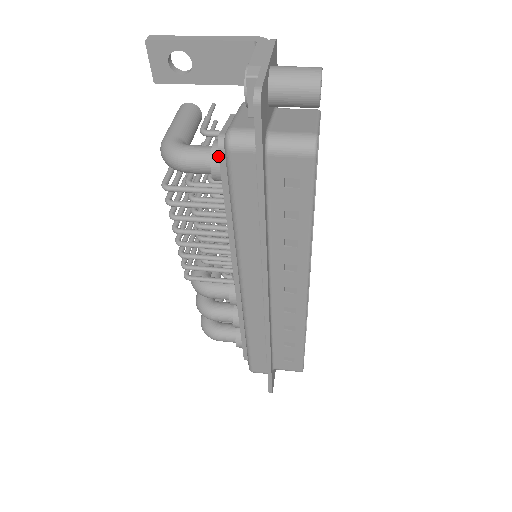
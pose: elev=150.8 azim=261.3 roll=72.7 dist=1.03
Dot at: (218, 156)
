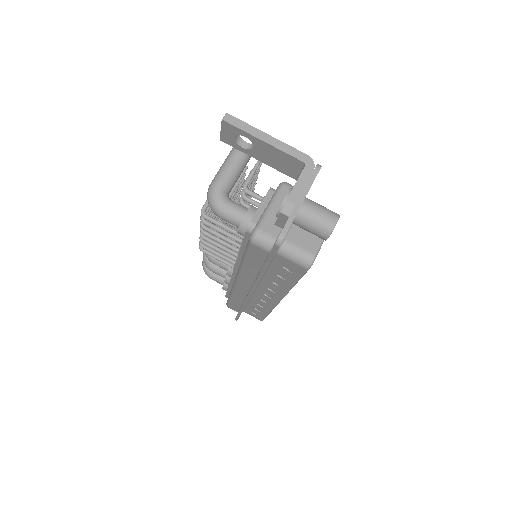
Dot at: (246, 226)
